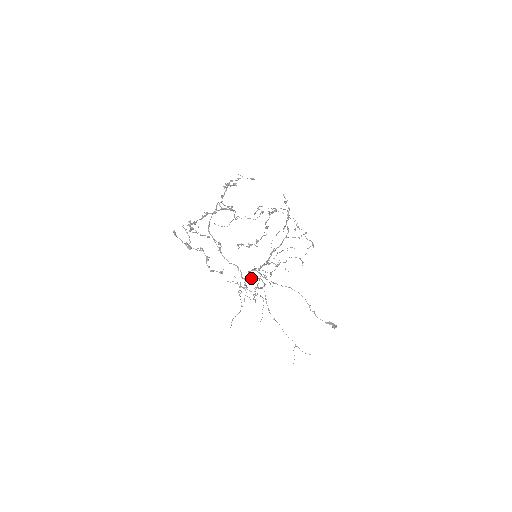
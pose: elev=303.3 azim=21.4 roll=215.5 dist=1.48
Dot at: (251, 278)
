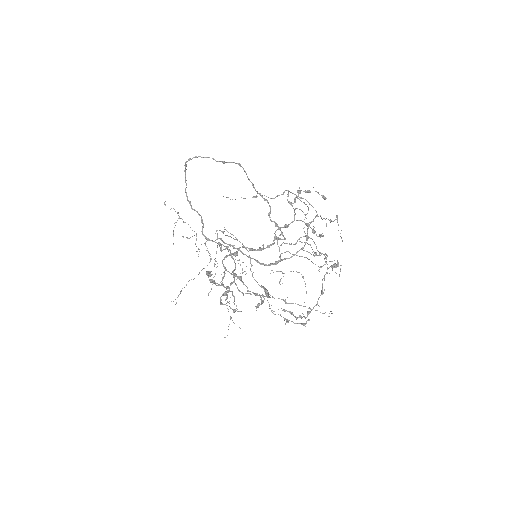
Dot at: (216, 242)
